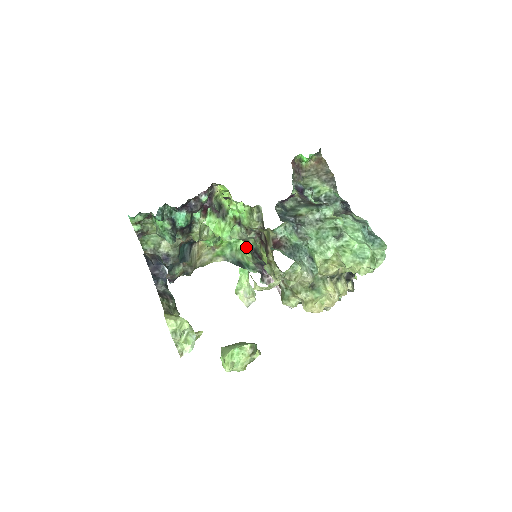
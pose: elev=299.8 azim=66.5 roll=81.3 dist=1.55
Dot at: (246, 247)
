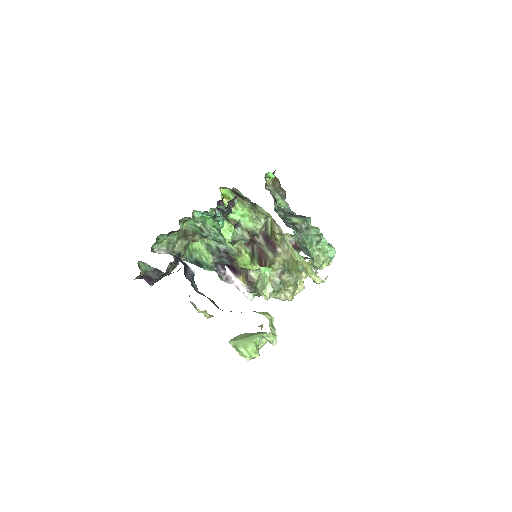
Dot at: (204, 247)
